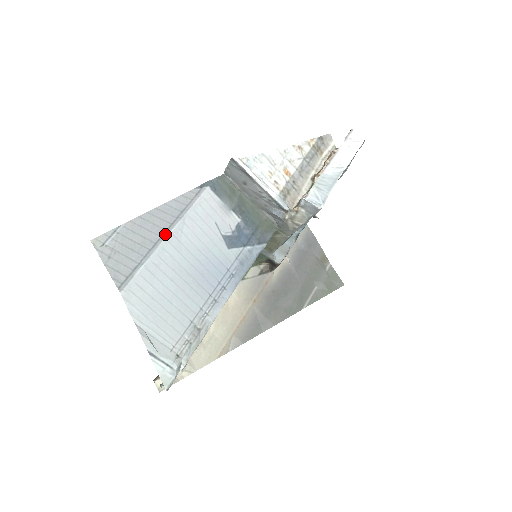
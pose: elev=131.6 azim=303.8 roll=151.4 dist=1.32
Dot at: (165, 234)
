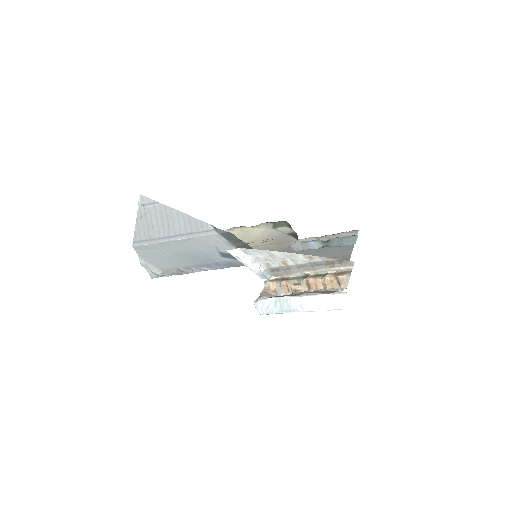
Dot at: (173, 238)
